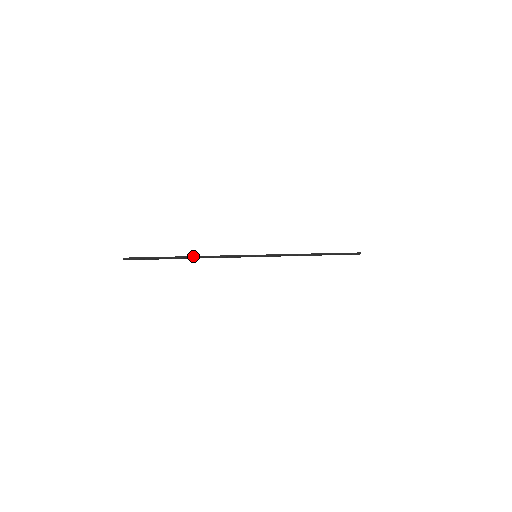
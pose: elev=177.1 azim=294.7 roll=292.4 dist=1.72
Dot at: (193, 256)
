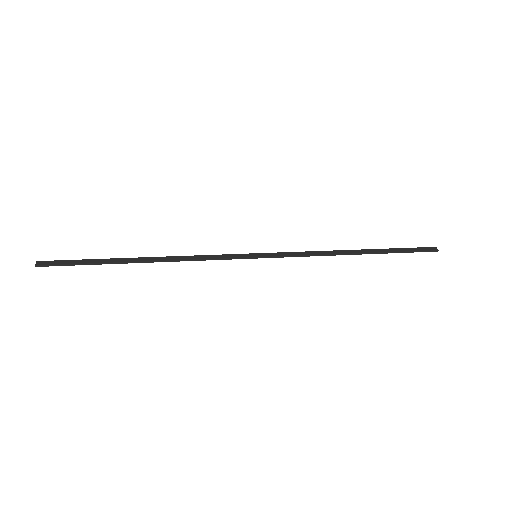
Dot at: (150, 261)
